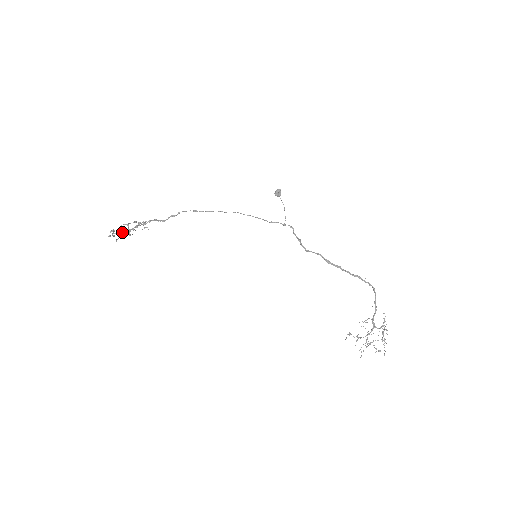
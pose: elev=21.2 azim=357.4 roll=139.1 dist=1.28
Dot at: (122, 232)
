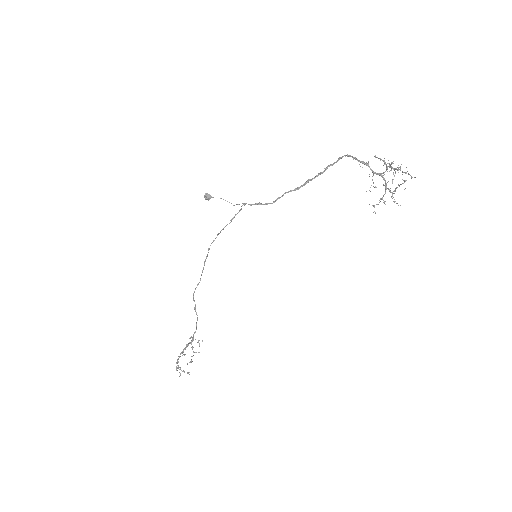
Dot at: (177, 359)
